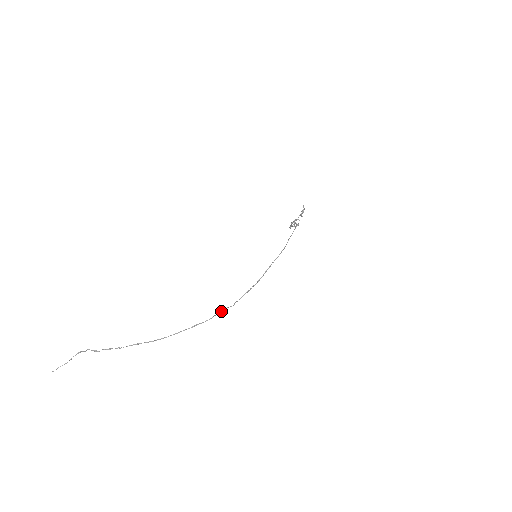
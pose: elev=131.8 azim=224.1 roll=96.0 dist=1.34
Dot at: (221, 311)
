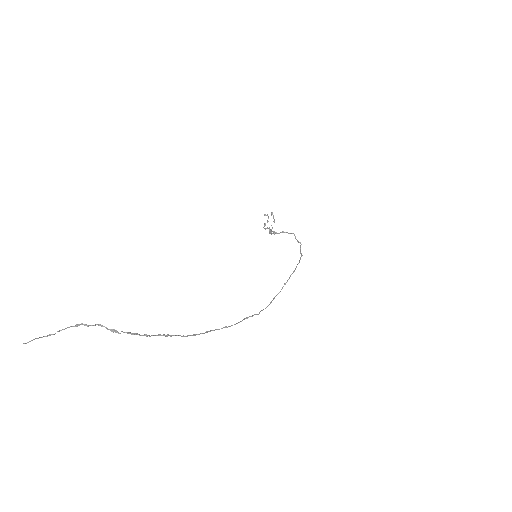
Dot at: (248, 317)
